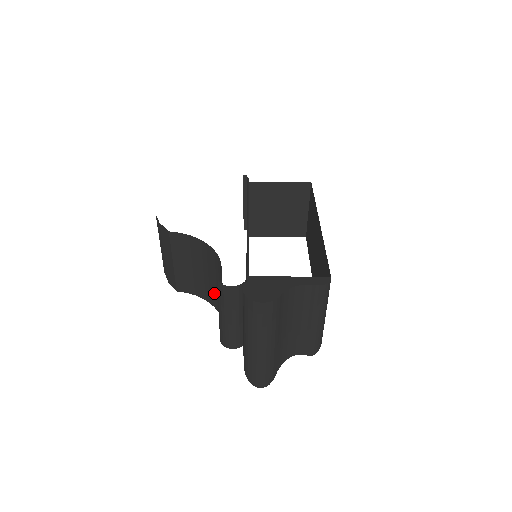
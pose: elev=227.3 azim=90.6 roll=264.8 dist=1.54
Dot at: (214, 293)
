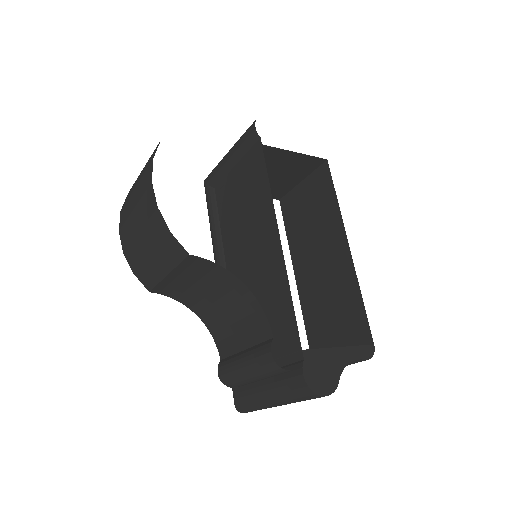
Dot at: (214, 315)
